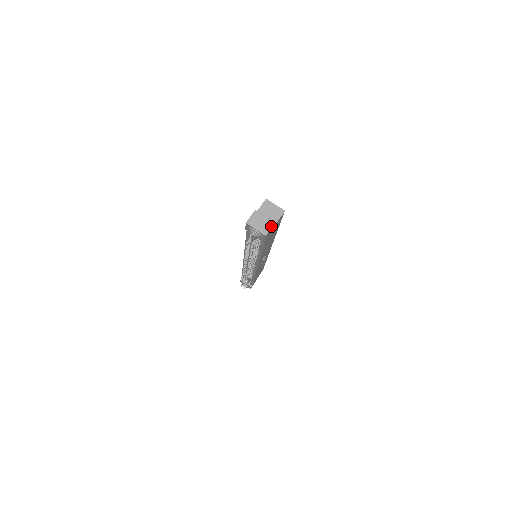
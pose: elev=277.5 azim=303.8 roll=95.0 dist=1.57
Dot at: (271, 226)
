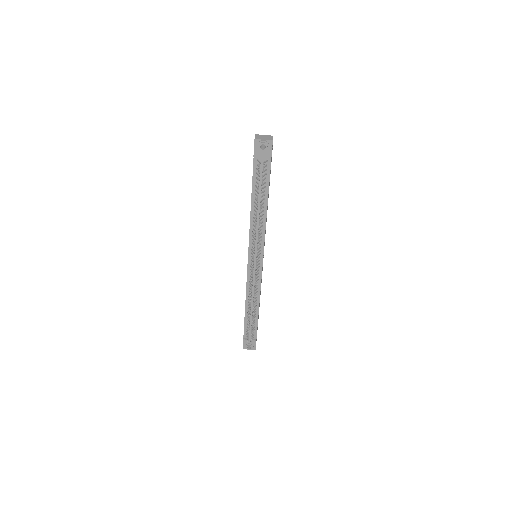
Dot at: (272, 137)
